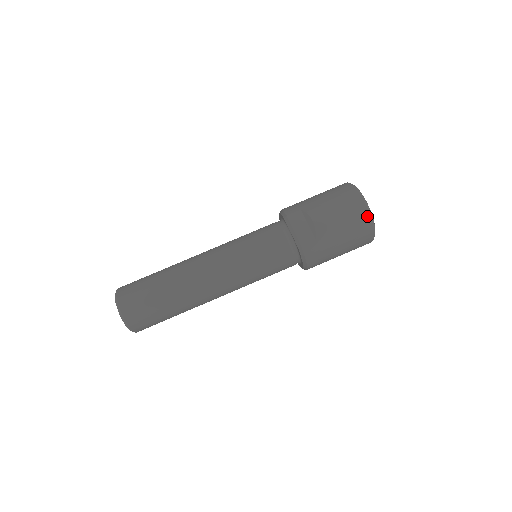
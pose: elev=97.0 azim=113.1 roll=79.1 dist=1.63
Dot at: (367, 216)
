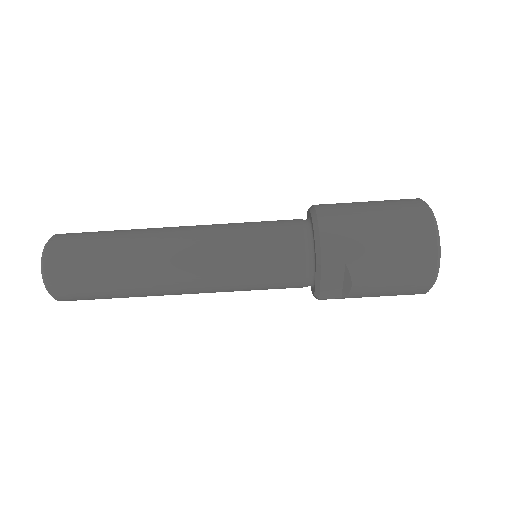
Dot at: (422, 293)
